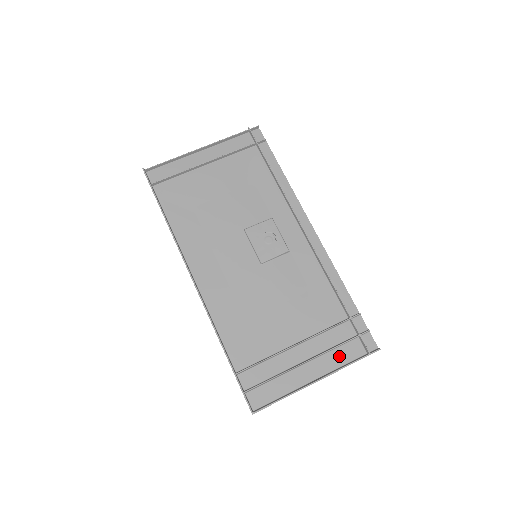
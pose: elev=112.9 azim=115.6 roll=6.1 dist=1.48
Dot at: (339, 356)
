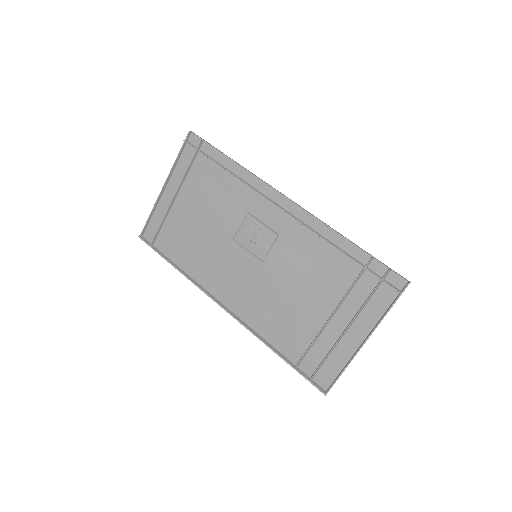
Dot at: (374, 309)
